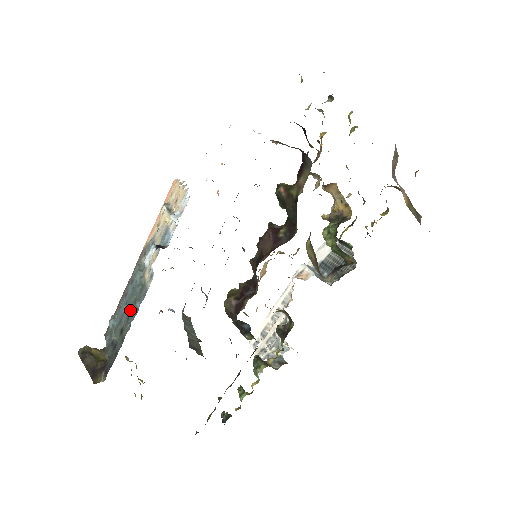
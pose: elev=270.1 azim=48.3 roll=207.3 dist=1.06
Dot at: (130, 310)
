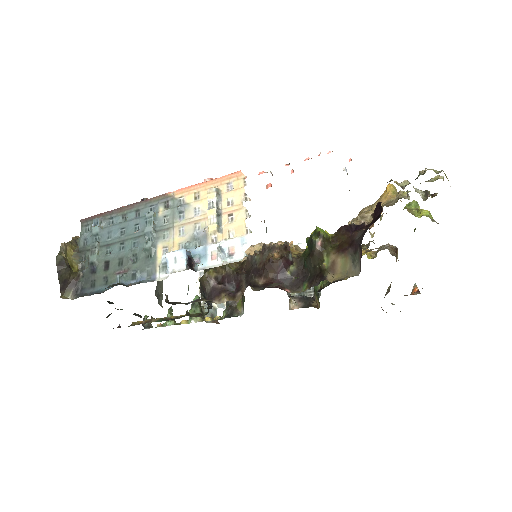
Dot at: (125, 259)
